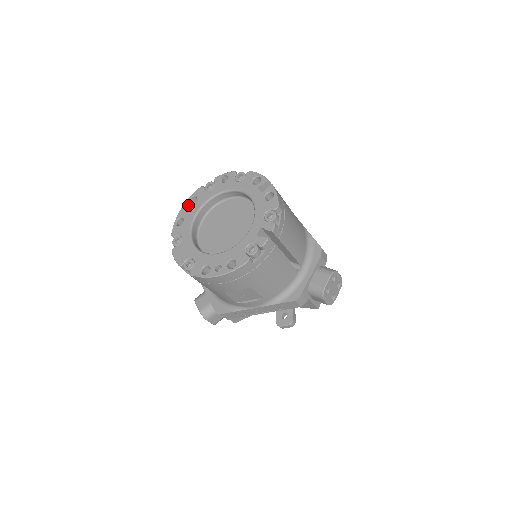
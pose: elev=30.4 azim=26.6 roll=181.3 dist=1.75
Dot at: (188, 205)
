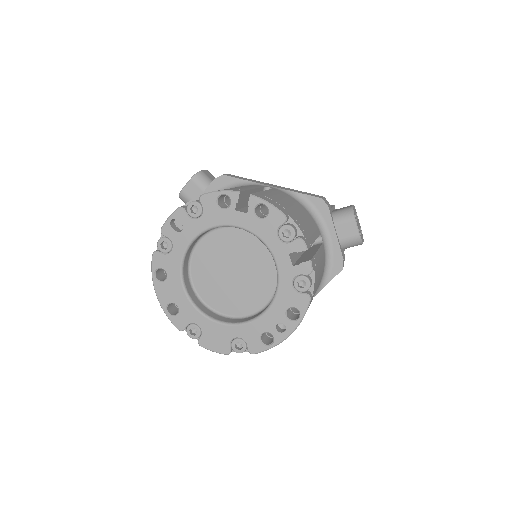
Dot at: (161, 285)
